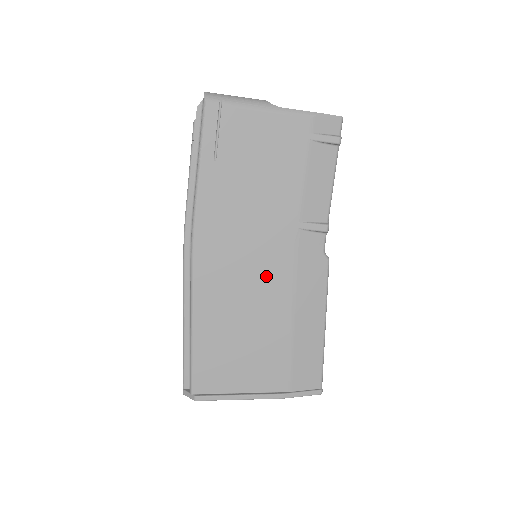
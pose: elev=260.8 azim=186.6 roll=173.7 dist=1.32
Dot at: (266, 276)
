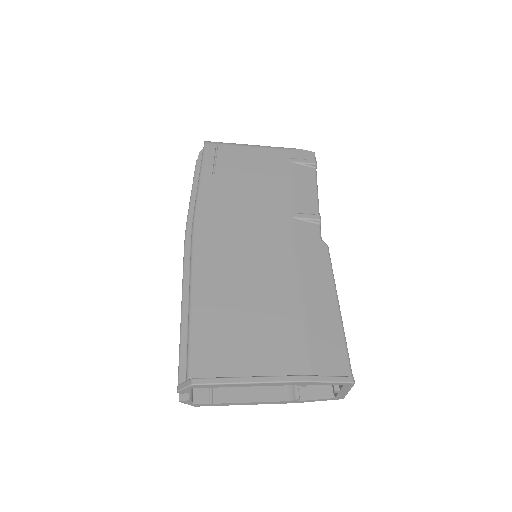
Dot at: (267, 254)
